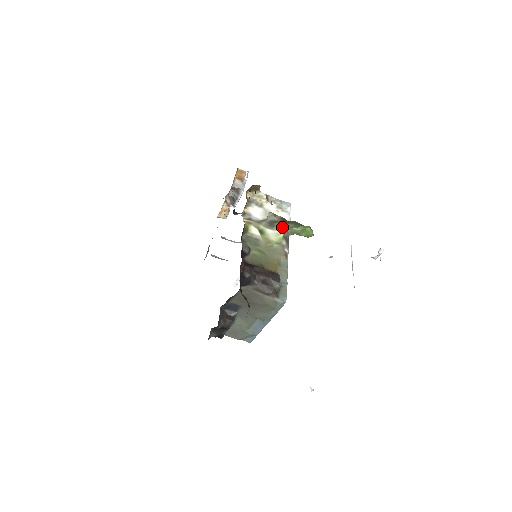
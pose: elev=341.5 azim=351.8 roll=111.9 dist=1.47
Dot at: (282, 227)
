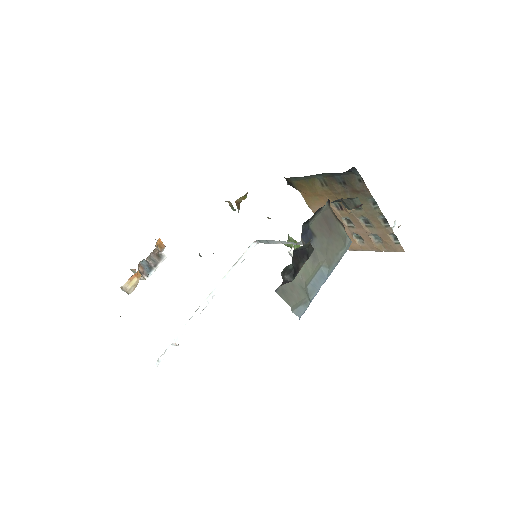
Dot at: occluded
